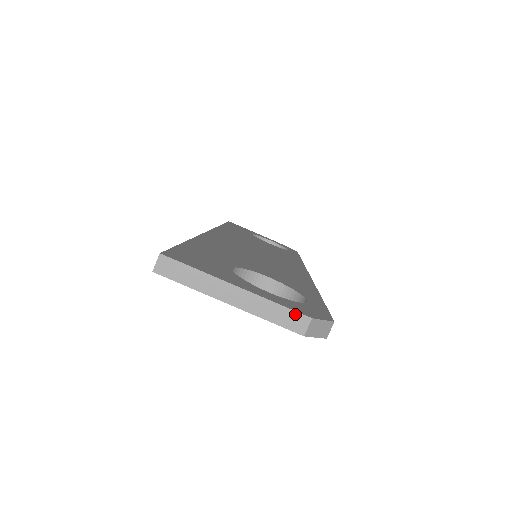
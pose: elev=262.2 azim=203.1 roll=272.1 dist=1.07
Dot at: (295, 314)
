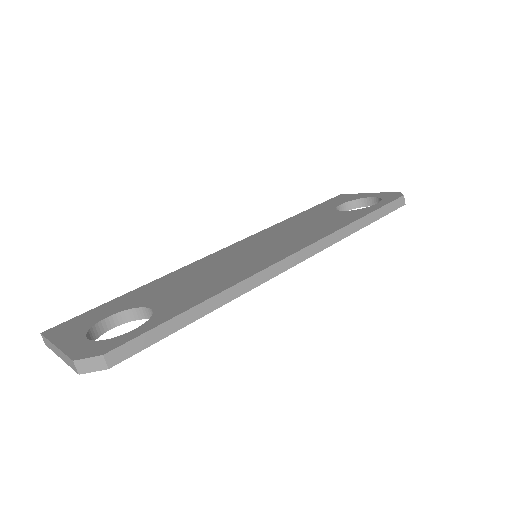
Dot at: (70, 359)
